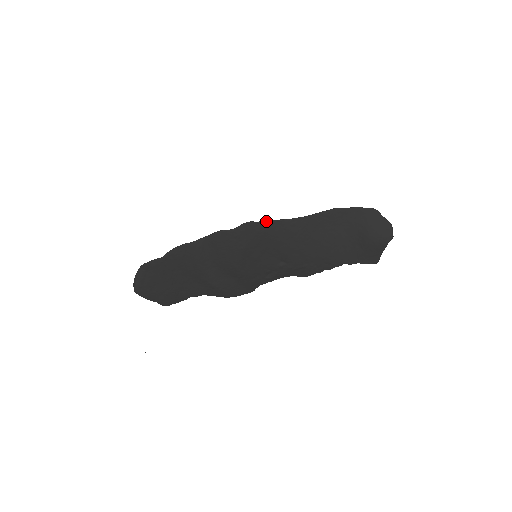
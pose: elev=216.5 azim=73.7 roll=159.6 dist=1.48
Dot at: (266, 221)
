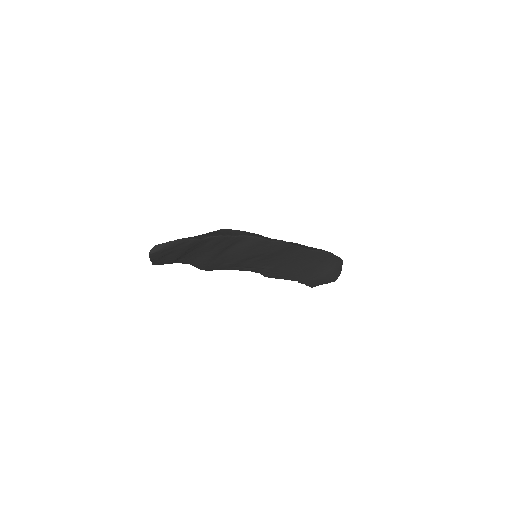
Dot at: (294, 245)
